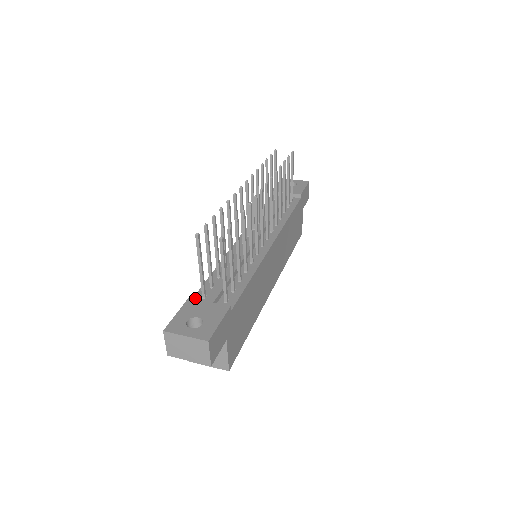
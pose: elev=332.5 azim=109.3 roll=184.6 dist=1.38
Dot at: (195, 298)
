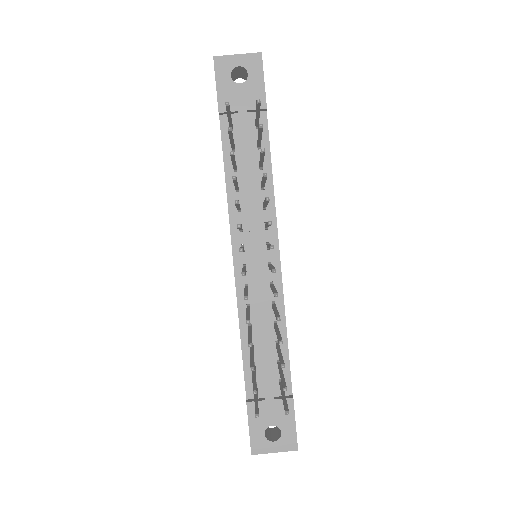
Dot at: (248, 392)
